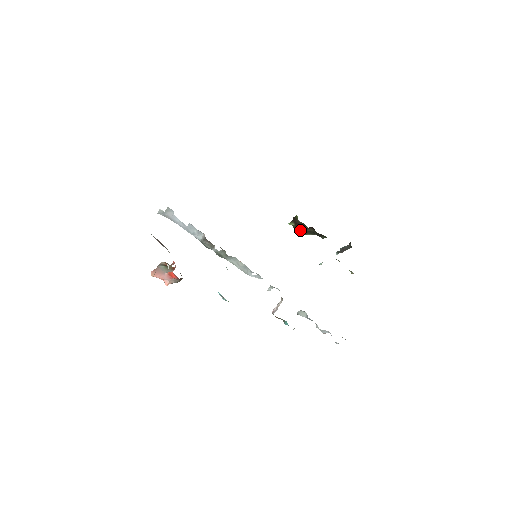
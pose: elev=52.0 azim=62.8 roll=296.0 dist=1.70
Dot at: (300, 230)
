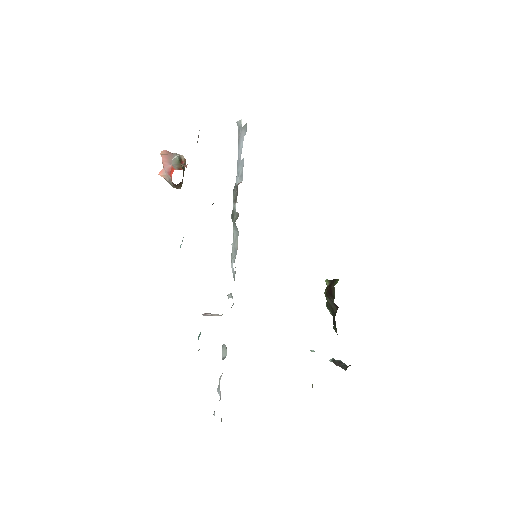
Dot at: (327, 297)
